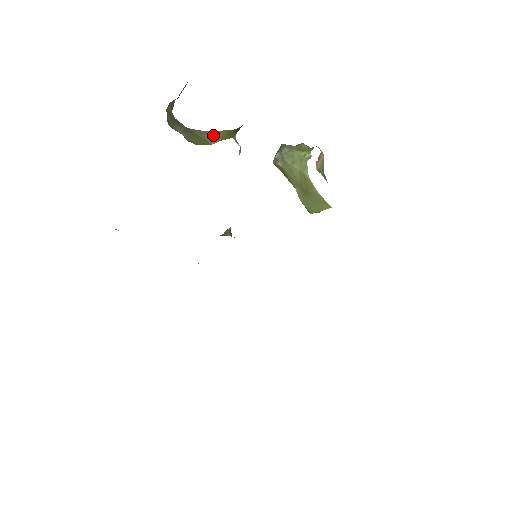
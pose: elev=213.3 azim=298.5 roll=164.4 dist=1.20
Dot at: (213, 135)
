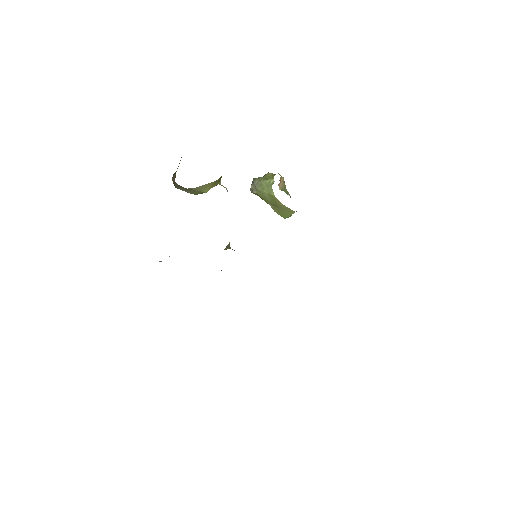
Dot at: (205, 187)
